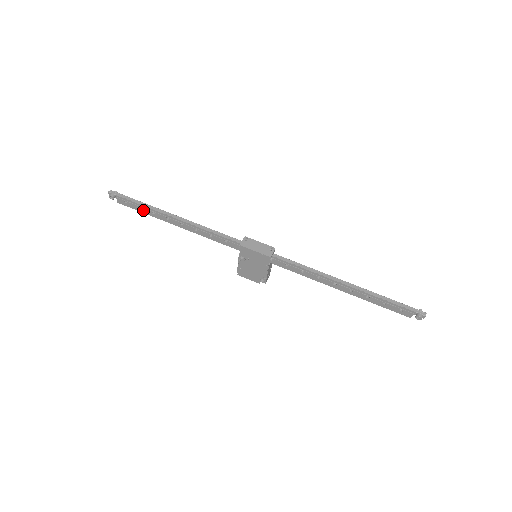
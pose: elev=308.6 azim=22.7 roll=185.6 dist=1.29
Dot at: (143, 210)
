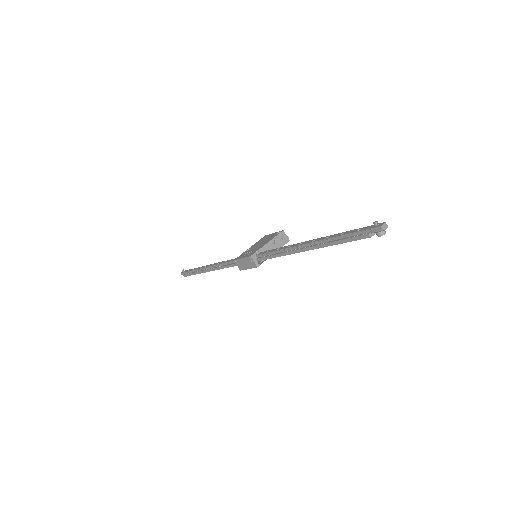
Dot at: occluded
